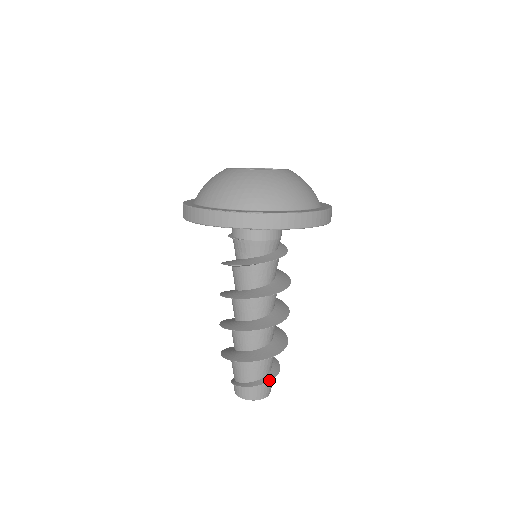
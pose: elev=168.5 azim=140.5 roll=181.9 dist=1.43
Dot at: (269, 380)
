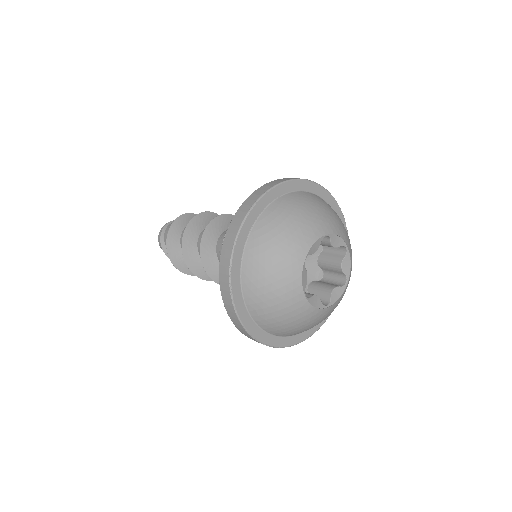
Dot at: occluded
